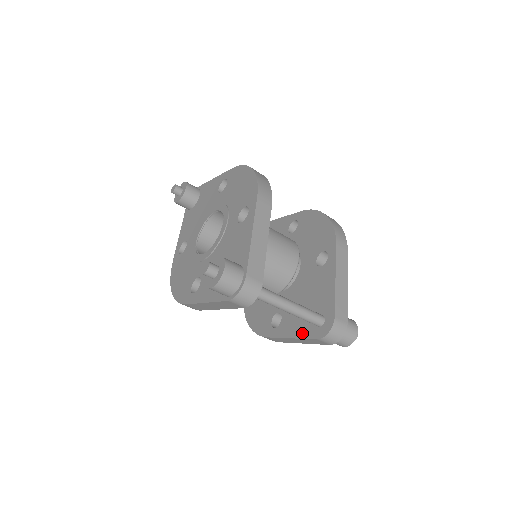
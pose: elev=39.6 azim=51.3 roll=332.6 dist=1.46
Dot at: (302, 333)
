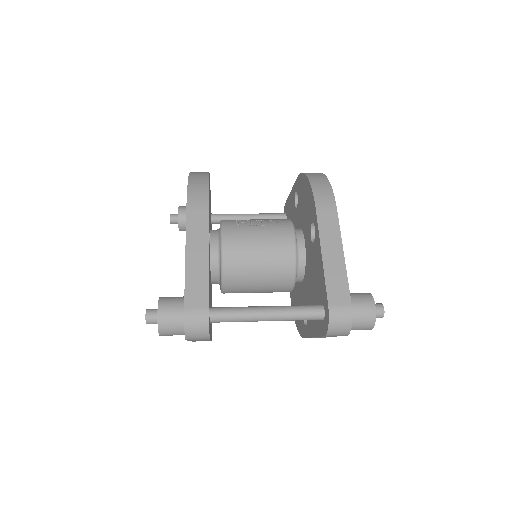
Dot at: (317, 330)
